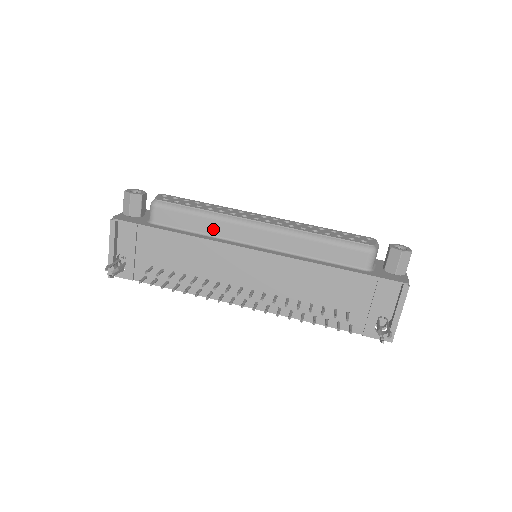
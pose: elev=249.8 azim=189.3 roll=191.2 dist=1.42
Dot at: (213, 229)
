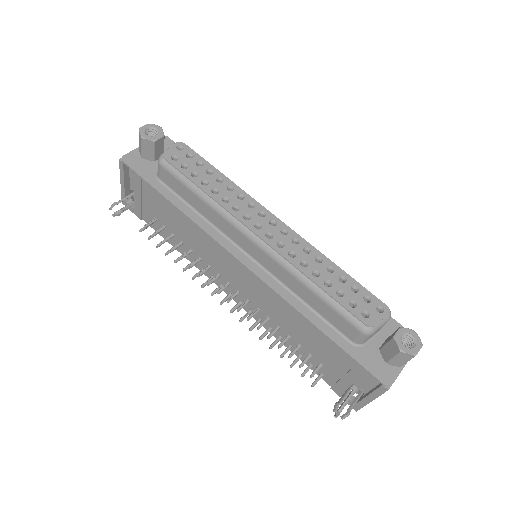
Dot at: (211, 217)
